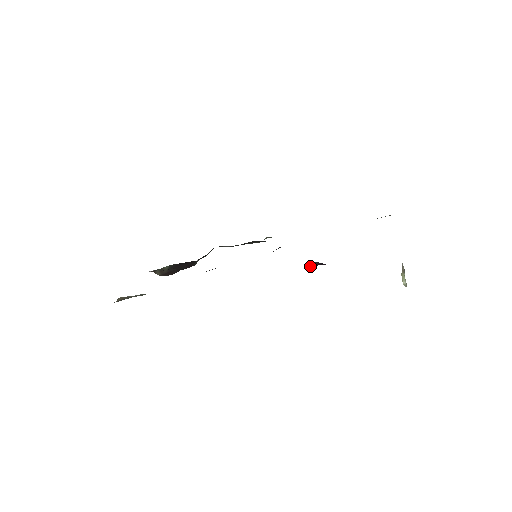
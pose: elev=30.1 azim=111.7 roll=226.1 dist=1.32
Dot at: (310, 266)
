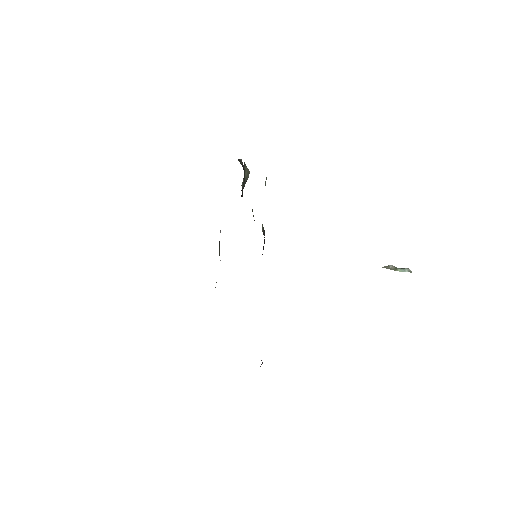
Dot at: (261, 364)
